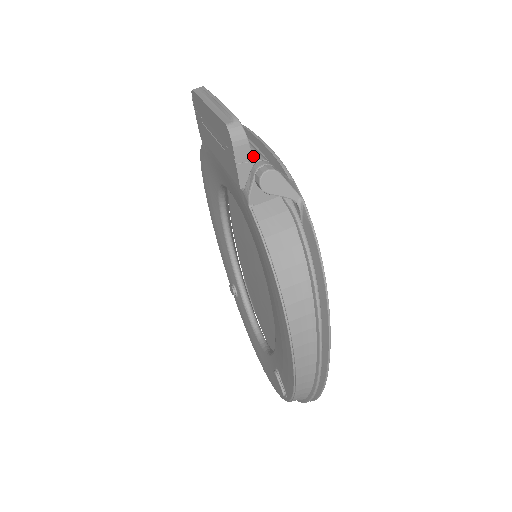
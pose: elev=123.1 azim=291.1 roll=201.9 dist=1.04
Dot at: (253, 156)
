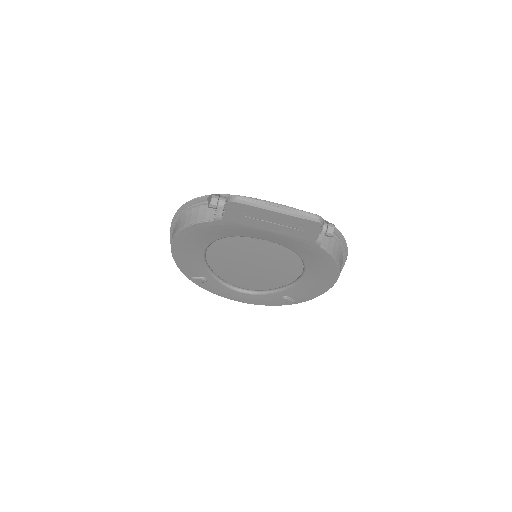
Dot at: occluded
